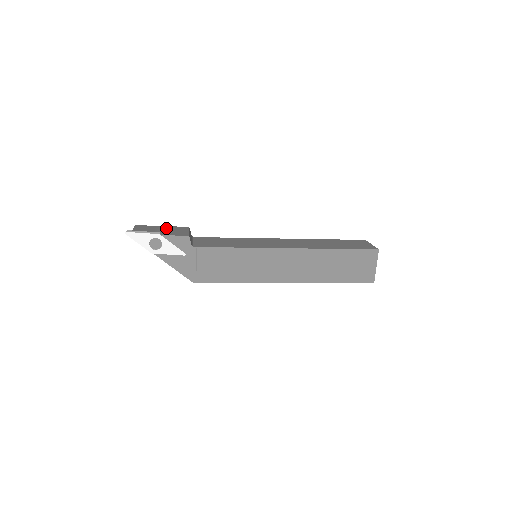
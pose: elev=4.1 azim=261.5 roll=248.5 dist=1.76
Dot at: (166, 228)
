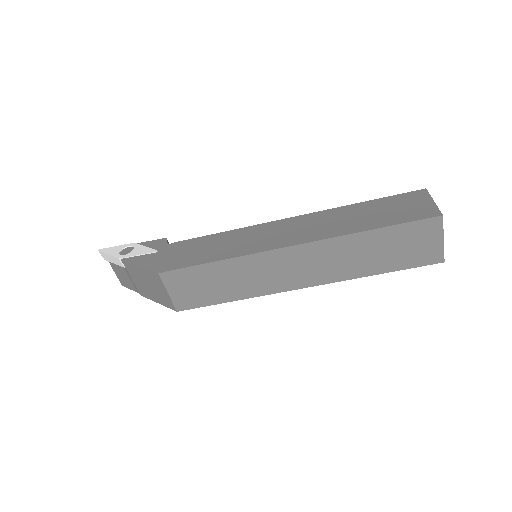
Dot at: occluded
